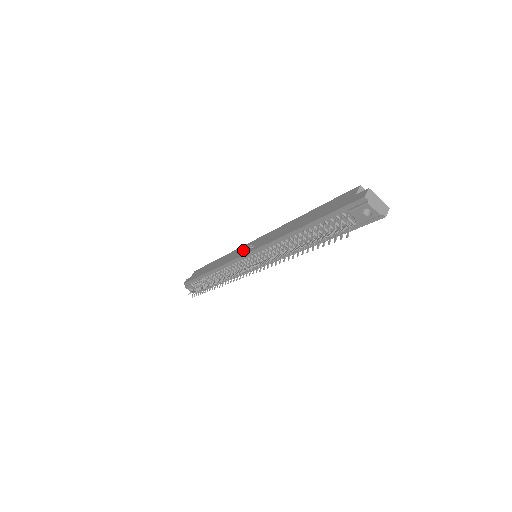
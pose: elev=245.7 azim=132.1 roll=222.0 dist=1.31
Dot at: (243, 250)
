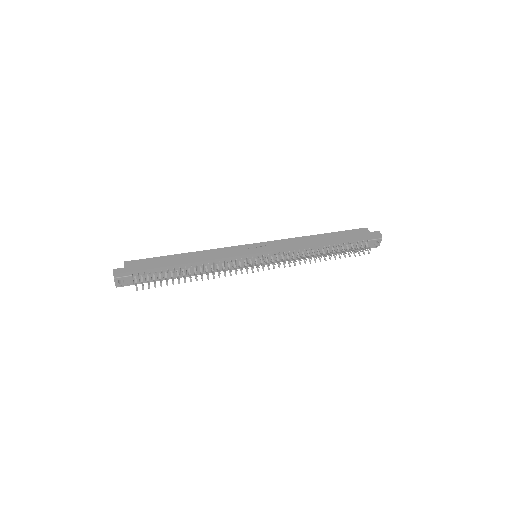
Dot at: (246, 249)
